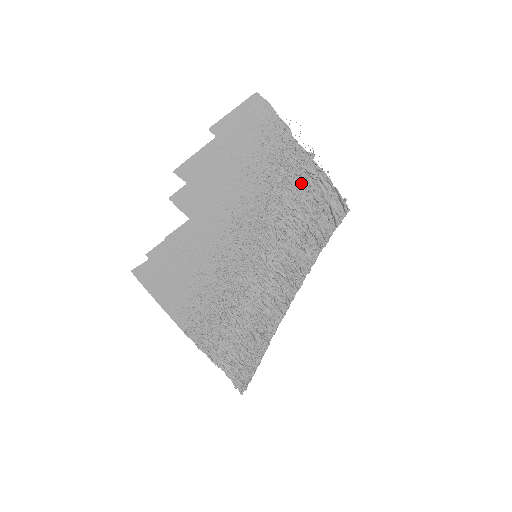
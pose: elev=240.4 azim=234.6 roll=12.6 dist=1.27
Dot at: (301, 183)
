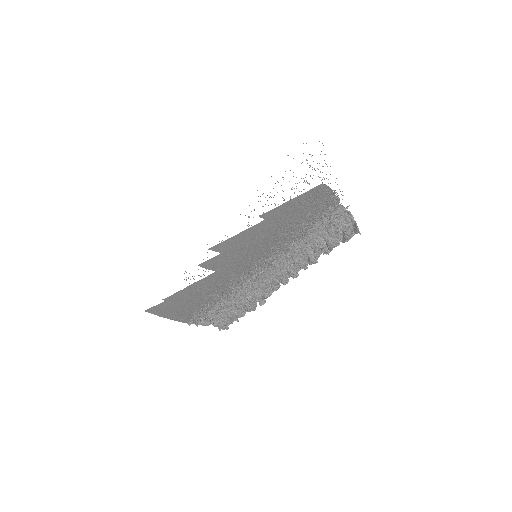
Dot at: (327, 224)
